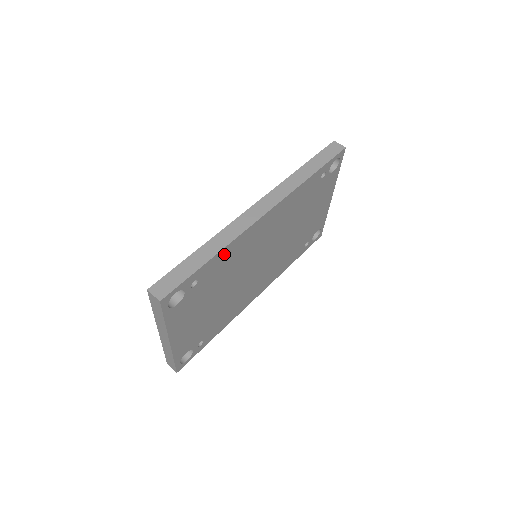
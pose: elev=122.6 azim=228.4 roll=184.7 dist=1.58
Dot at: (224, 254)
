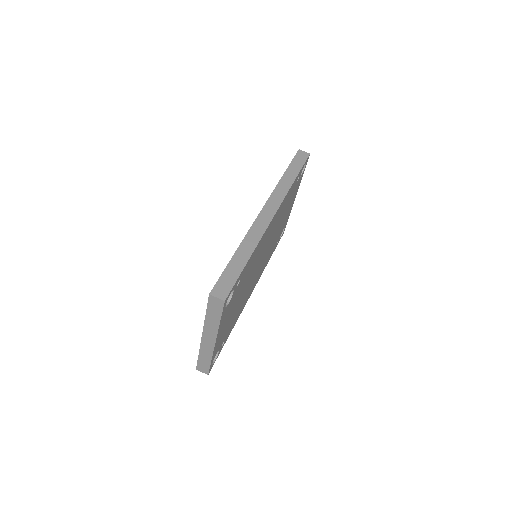
Dot at: (253, 254)
